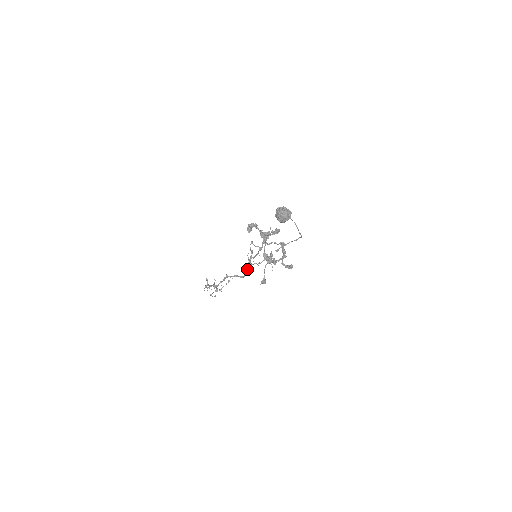
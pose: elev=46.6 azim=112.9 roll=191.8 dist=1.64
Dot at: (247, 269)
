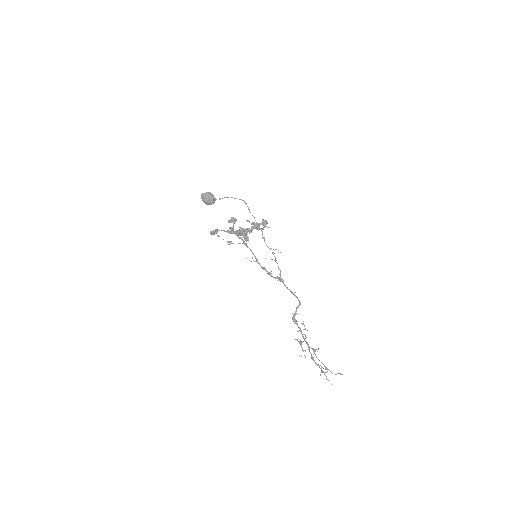
Dot at: (287, 288)
